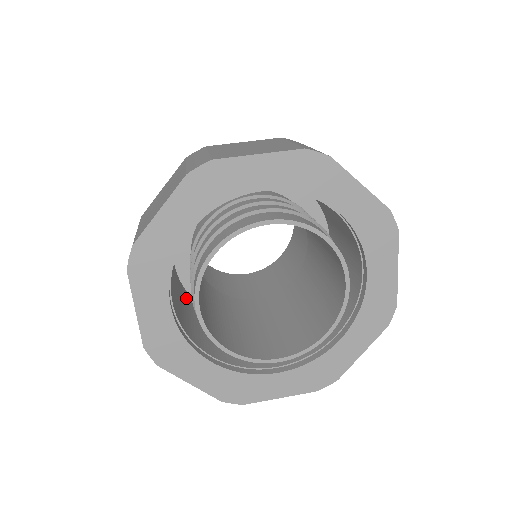
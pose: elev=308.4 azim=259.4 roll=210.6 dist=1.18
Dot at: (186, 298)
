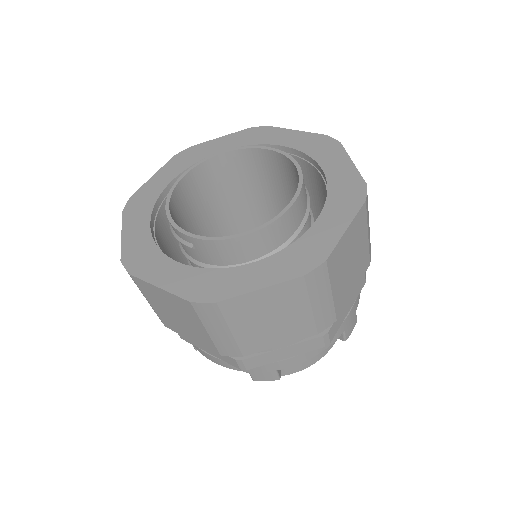
Dot at: (184, 258)
